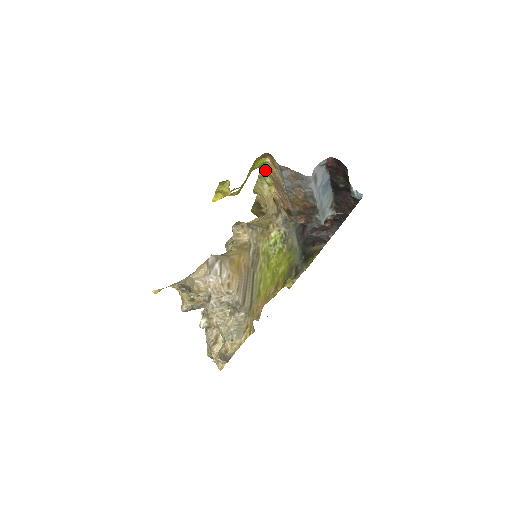
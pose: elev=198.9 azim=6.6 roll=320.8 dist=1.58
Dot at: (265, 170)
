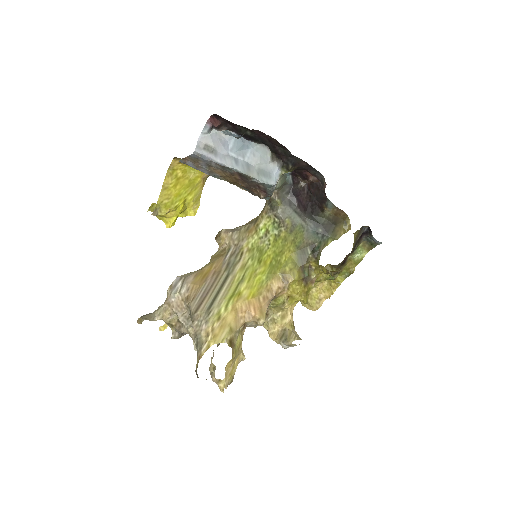
Dot at: occluded
